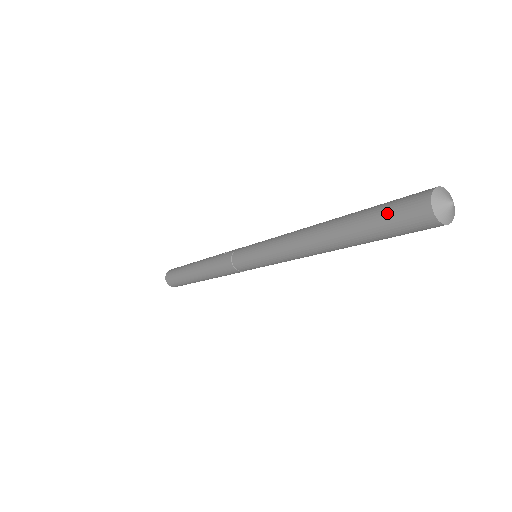
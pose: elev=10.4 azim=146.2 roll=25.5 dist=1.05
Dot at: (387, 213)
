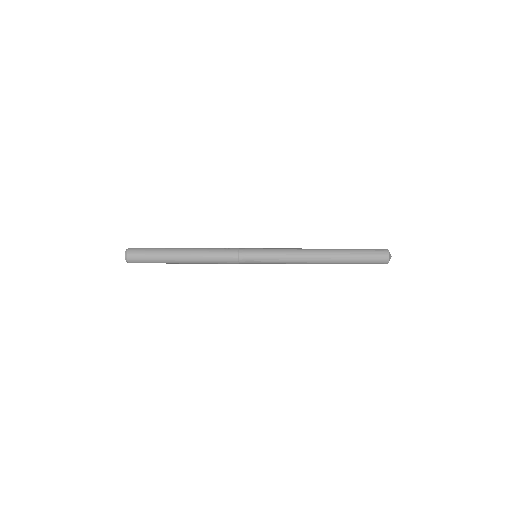
Dot at: (368, 256)
